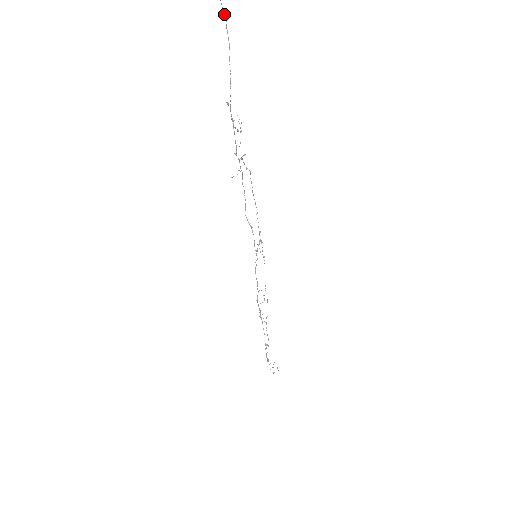
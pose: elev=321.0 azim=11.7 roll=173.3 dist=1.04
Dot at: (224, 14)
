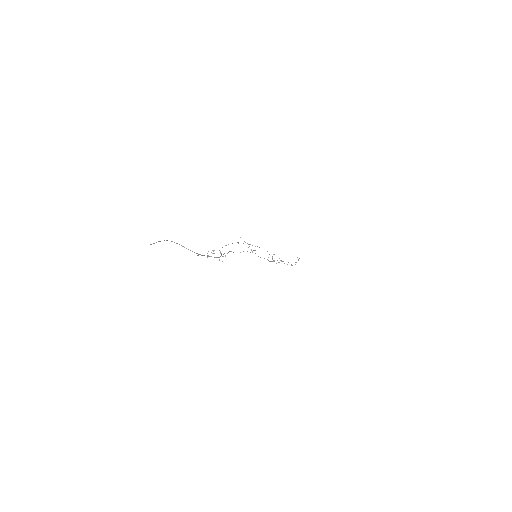
Dot at: occluded
